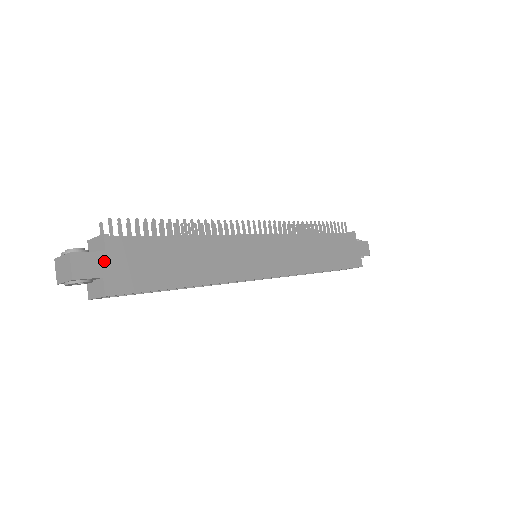
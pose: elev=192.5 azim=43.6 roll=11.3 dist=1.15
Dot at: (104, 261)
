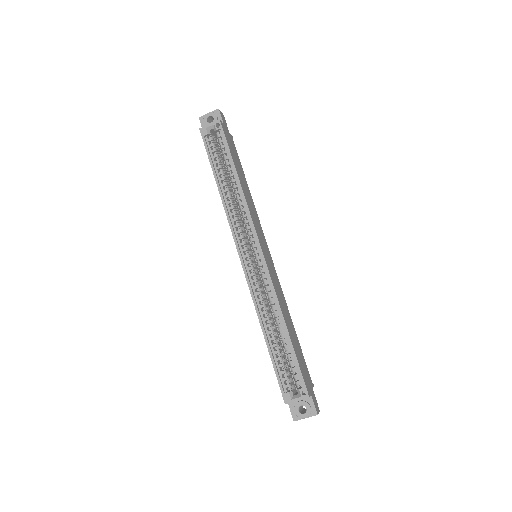
Dot at: (227, 129)
